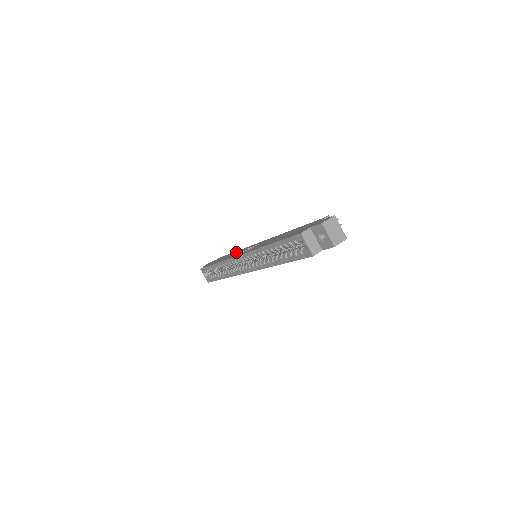
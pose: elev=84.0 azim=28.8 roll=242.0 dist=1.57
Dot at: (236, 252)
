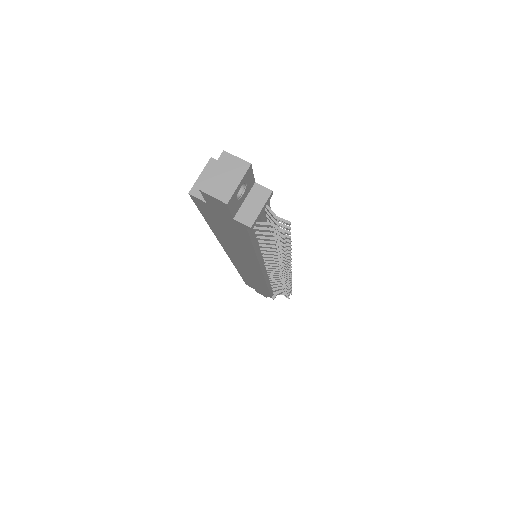
Dot at: occluded
